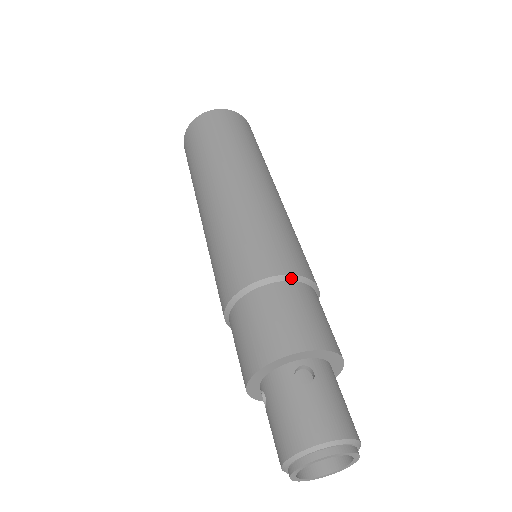
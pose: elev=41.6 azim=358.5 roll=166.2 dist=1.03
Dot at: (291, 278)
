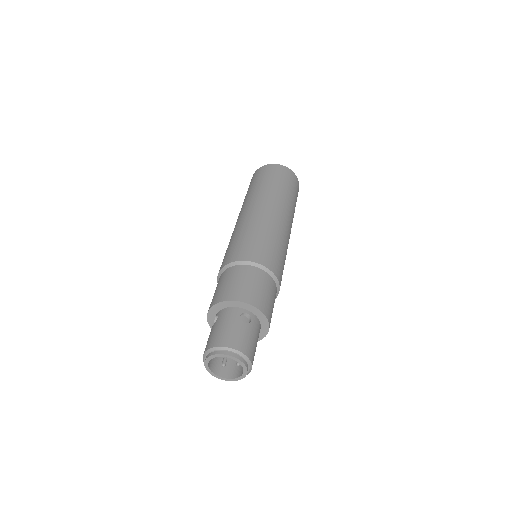
Dot at: (269, 272)
